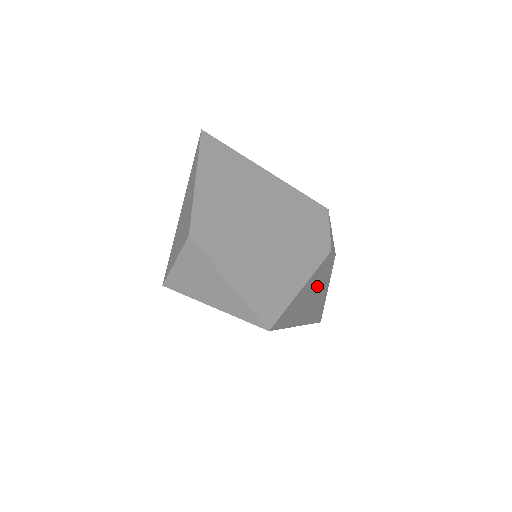
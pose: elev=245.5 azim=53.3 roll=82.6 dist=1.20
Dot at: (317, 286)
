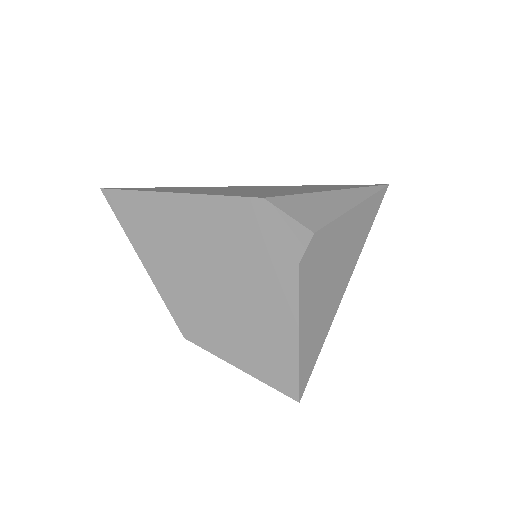
Dot at: (325, 269)
